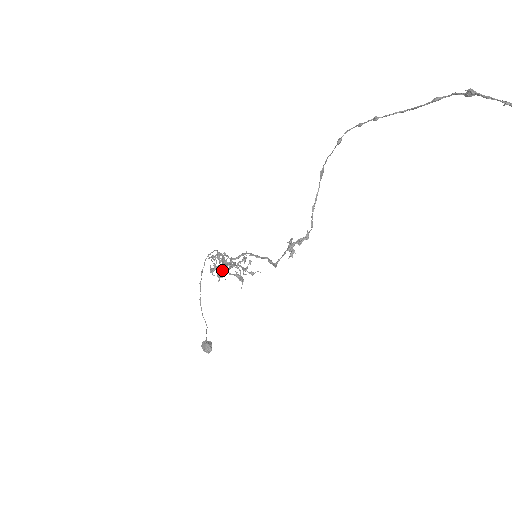
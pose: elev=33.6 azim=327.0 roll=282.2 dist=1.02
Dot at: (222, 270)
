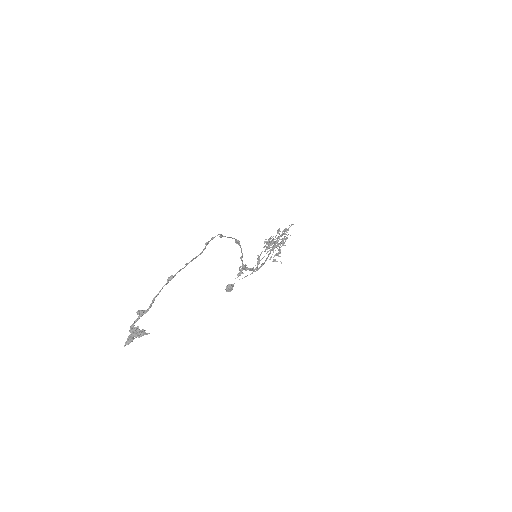
Dot at: (266, 246)
